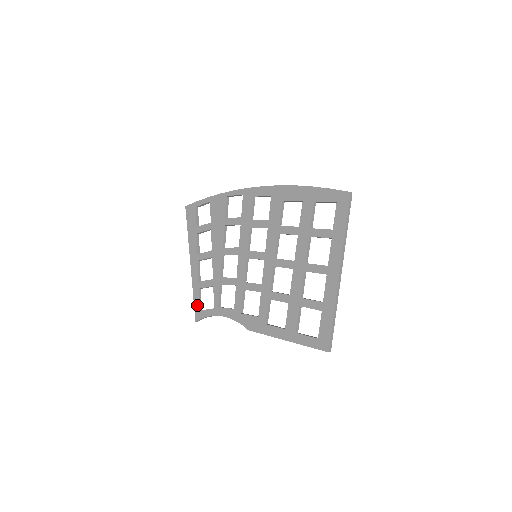
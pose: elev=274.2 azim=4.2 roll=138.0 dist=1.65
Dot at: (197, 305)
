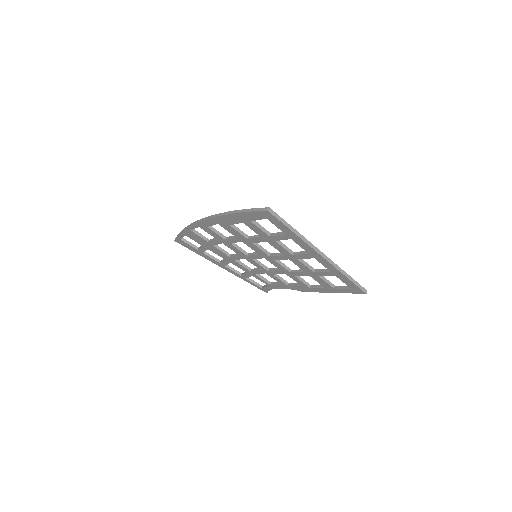
Dot at: (256, 286)
